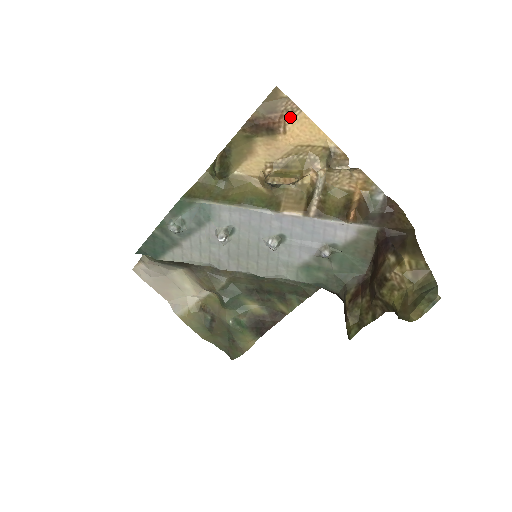
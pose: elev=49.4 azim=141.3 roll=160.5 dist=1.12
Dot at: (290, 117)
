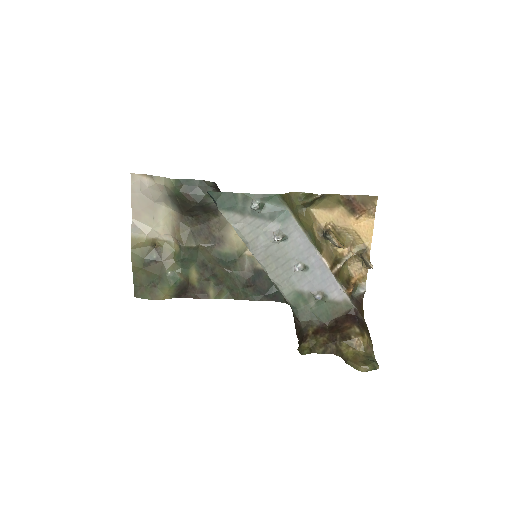
Dot at: (367, 215)
